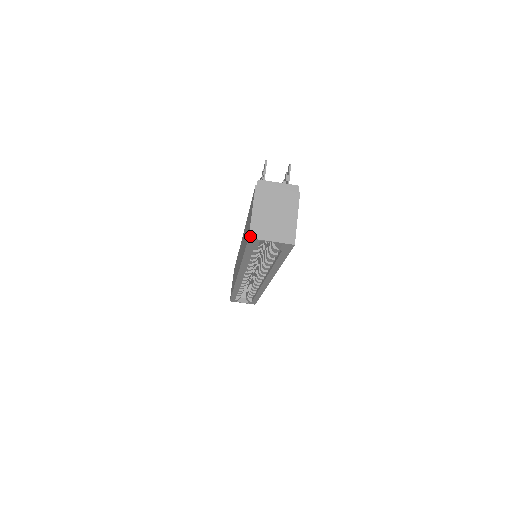
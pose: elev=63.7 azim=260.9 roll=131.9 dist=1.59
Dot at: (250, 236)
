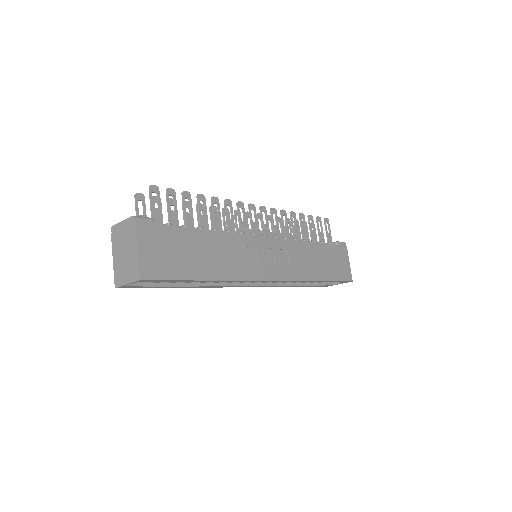
Dot at: (115, 286)
